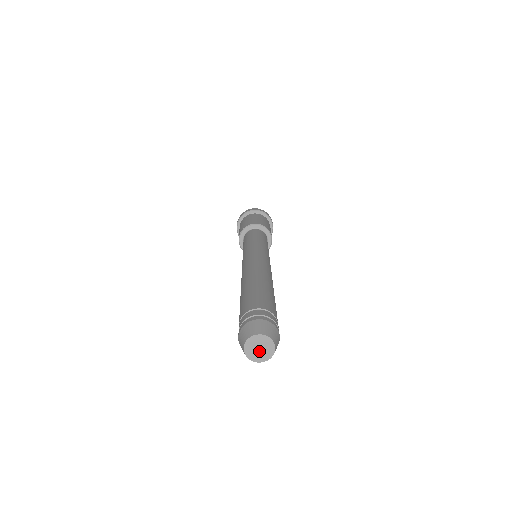
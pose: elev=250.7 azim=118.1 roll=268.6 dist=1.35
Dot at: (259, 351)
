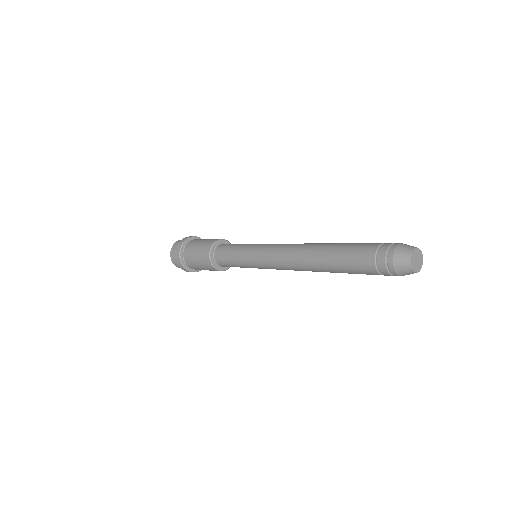
Dot at: (416, 261)
